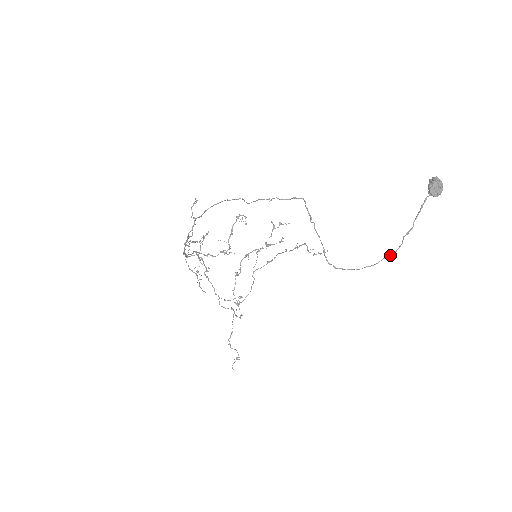
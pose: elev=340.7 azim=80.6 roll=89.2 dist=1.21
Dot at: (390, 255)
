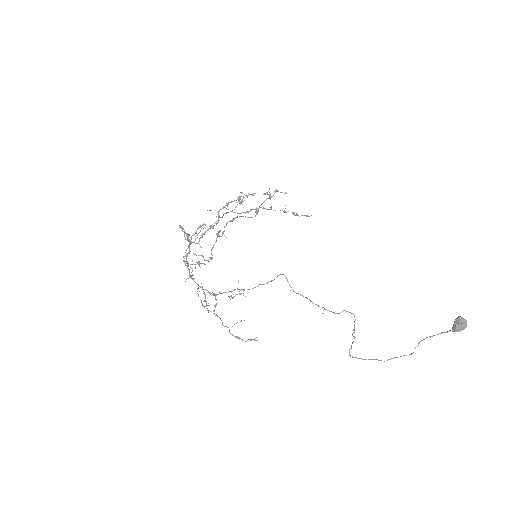
Dot at: occluded
